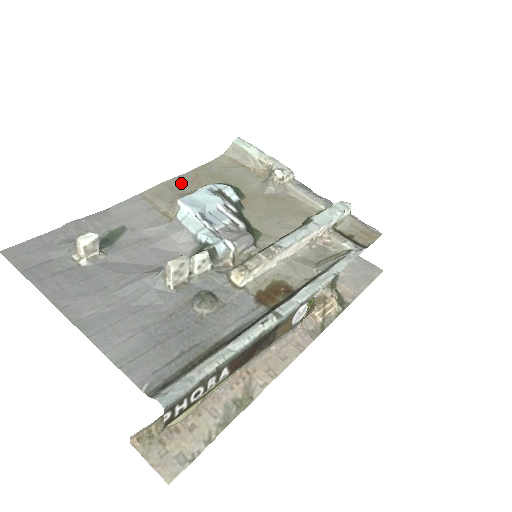
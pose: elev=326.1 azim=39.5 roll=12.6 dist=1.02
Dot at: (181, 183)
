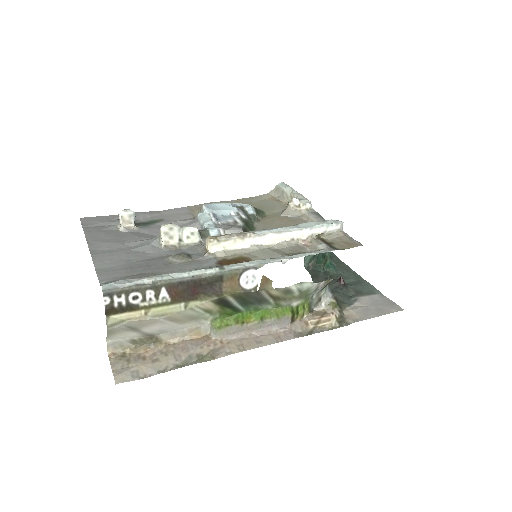
Dot at: occluded
